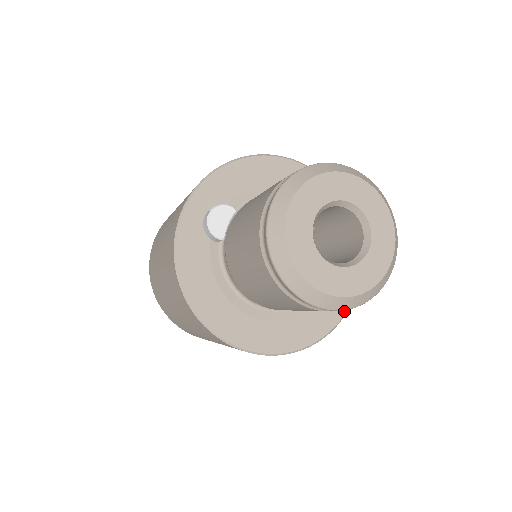
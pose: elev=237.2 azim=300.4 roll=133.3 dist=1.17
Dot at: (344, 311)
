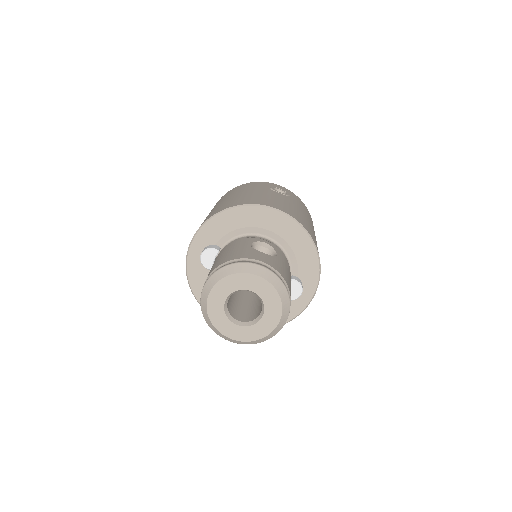
Dot at: (304, 306)
